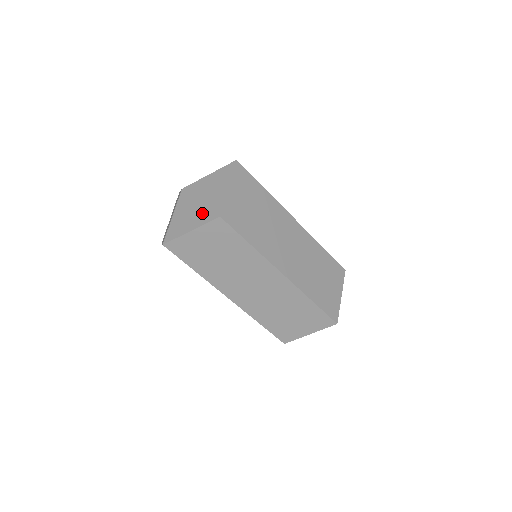
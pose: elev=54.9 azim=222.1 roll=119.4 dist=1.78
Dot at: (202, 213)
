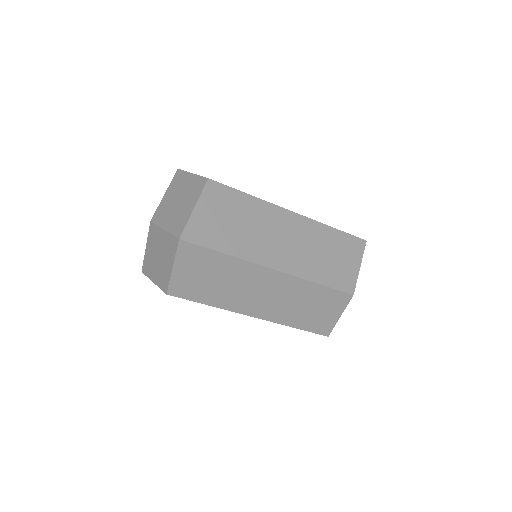
Dot at: (158, 273)
